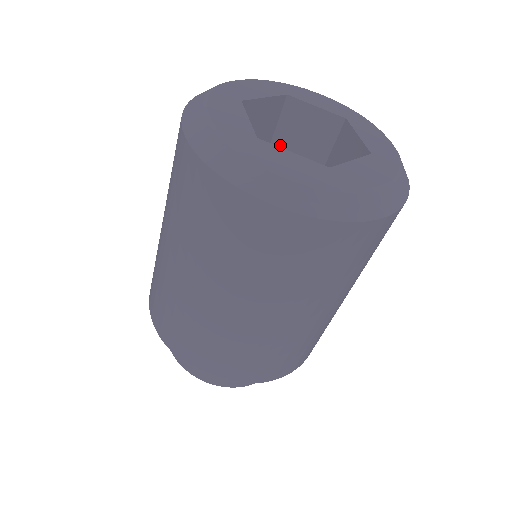
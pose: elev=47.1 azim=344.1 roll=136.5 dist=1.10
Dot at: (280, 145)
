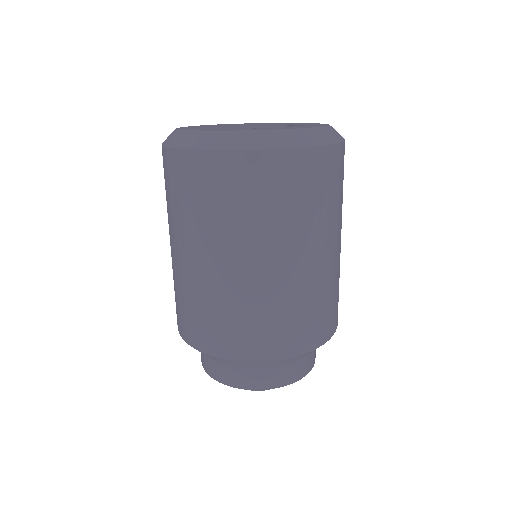
Dot at: occluded
